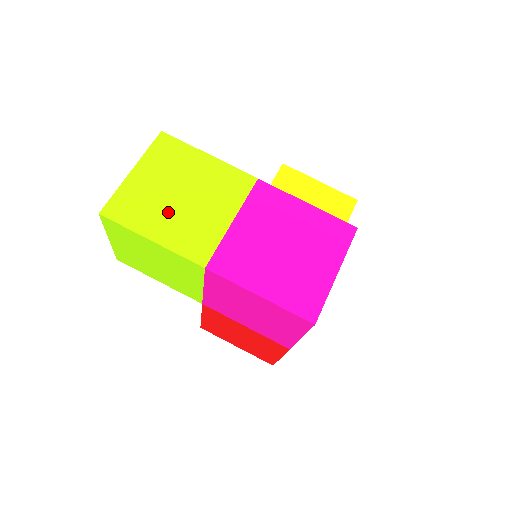
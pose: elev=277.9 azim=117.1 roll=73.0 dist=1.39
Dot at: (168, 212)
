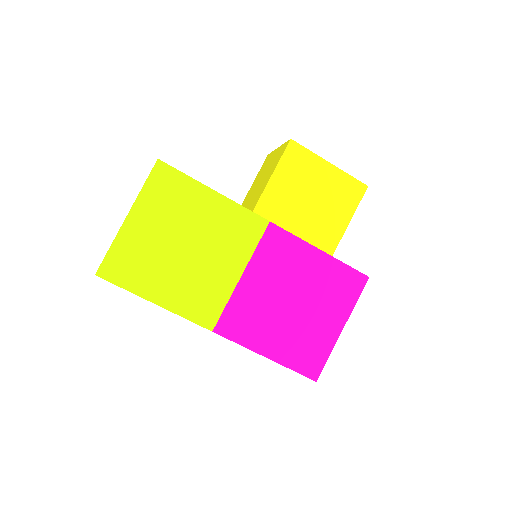
Dot at: (171, 269)
